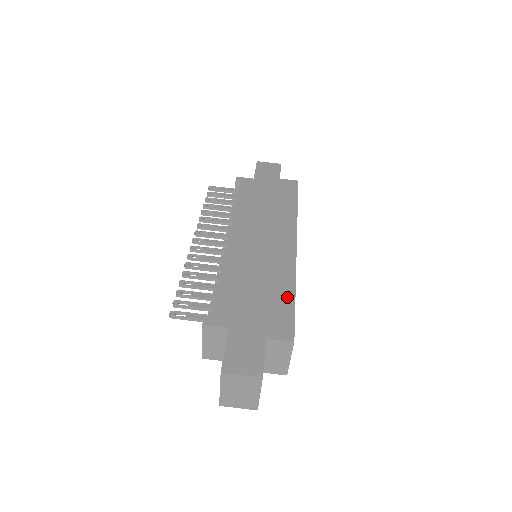
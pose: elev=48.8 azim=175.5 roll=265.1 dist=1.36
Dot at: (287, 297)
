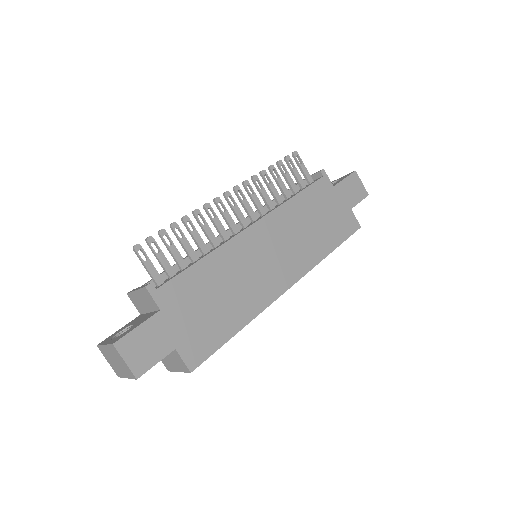
Dot at: (230, 328)
